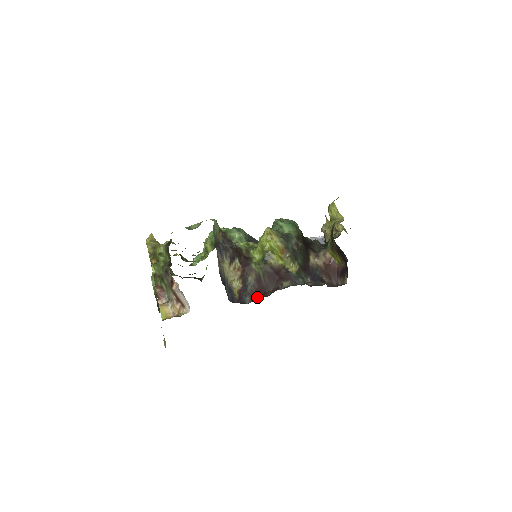
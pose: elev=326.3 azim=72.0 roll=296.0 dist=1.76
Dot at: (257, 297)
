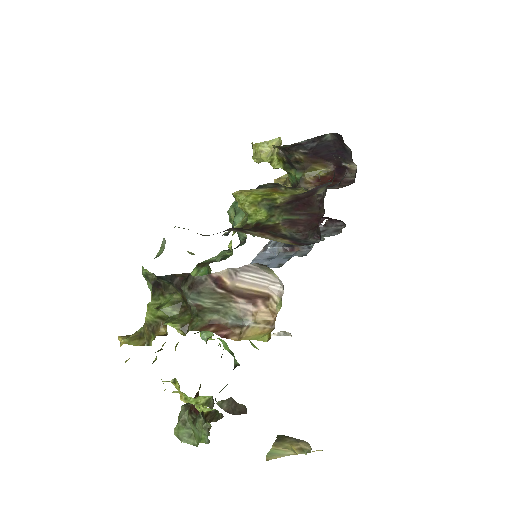
Dot at: (317, 227)
